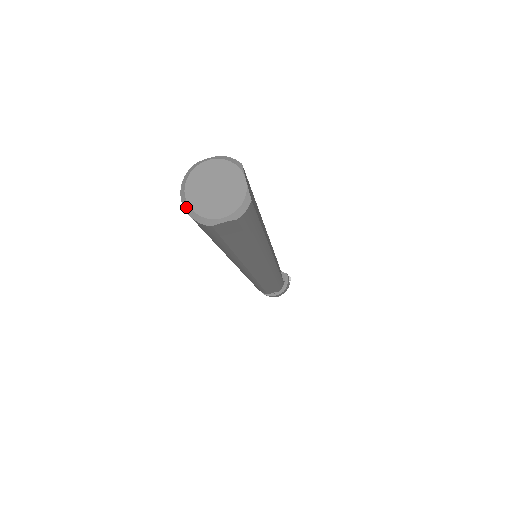
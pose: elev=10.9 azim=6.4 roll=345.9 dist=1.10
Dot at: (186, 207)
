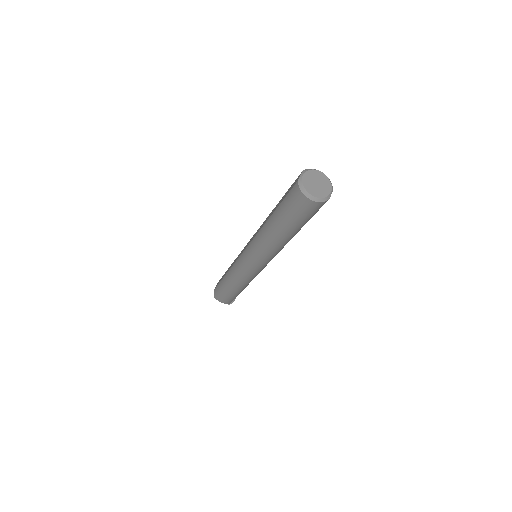
Dot at: (315, 199)
